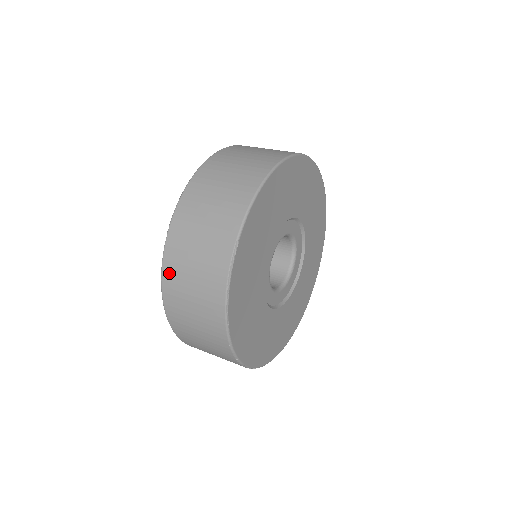
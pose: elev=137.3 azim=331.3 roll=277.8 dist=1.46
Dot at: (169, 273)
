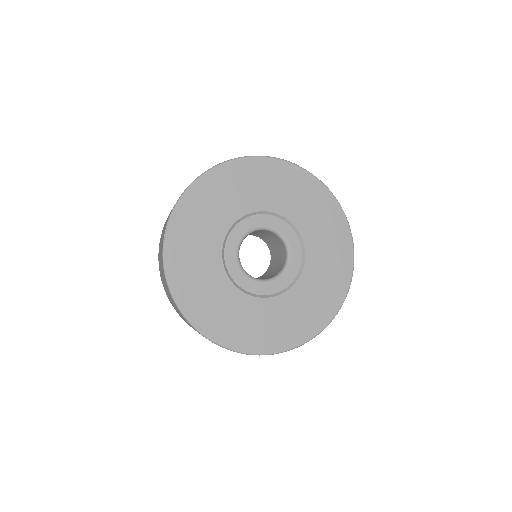
Dot at: (159, 248)
